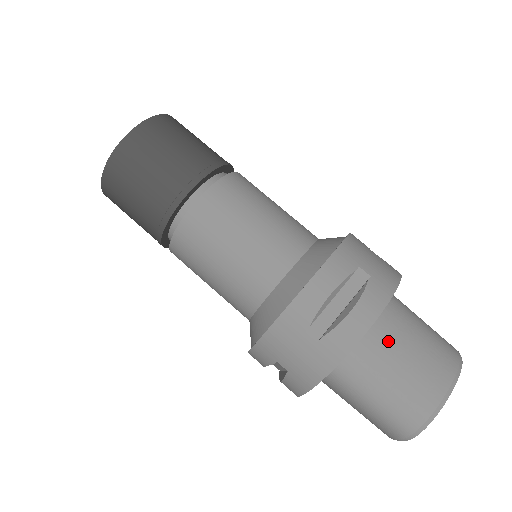
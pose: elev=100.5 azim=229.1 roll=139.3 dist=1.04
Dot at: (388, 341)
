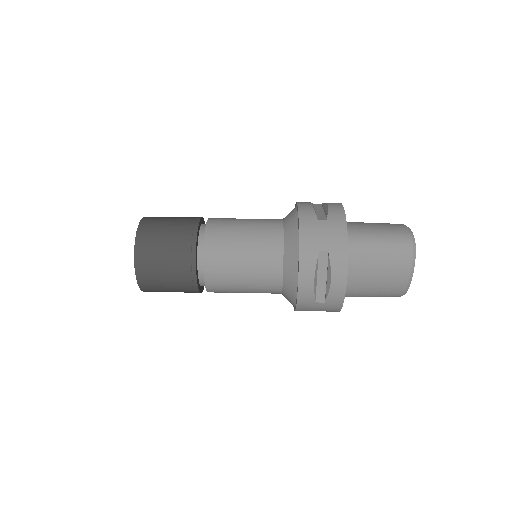
Dot at: (357, 223)
